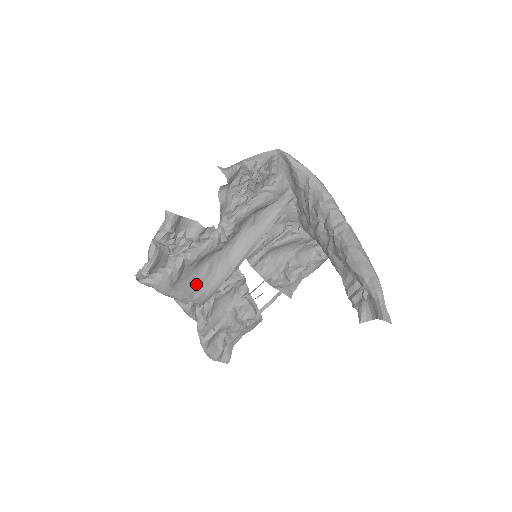
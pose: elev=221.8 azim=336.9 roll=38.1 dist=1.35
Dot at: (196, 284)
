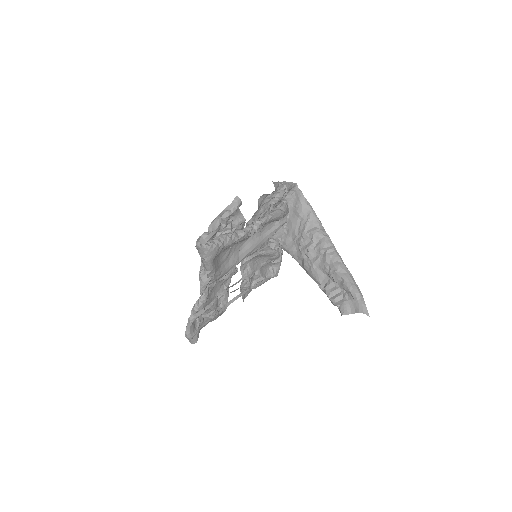
Dot at: (219, 263)
